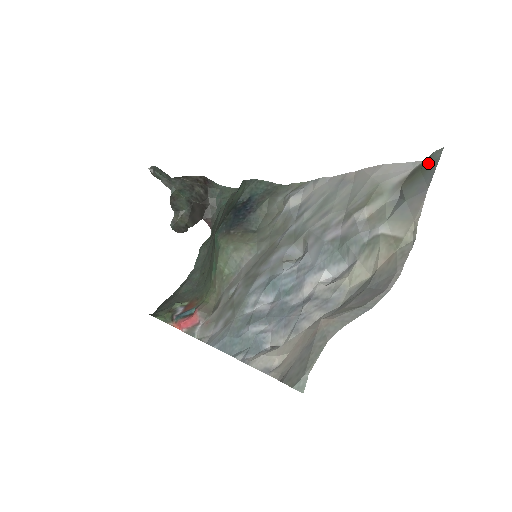
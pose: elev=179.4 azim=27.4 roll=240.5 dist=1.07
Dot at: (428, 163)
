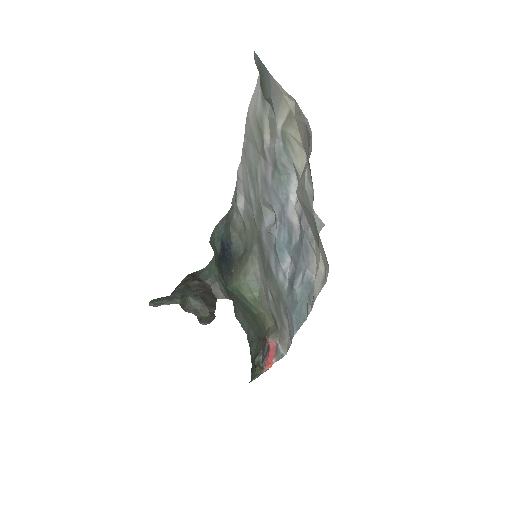
Dot at: (258, 69)
